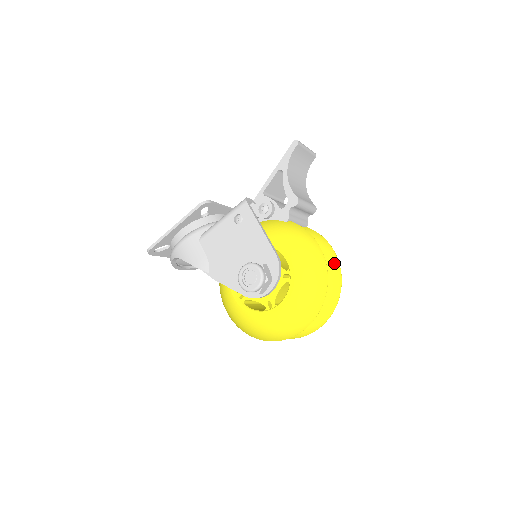
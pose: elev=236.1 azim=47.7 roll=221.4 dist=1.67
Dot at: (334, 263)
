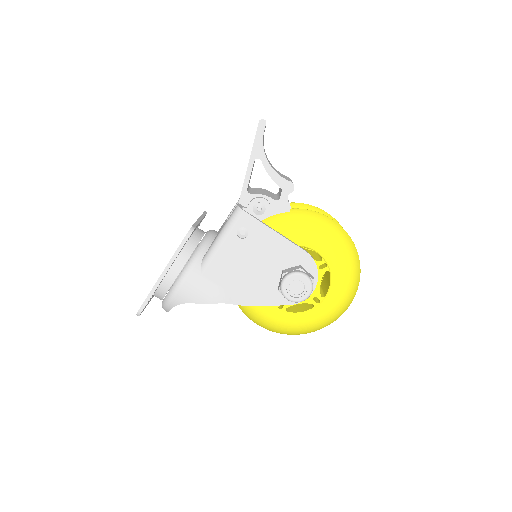
Dot at: occluded
